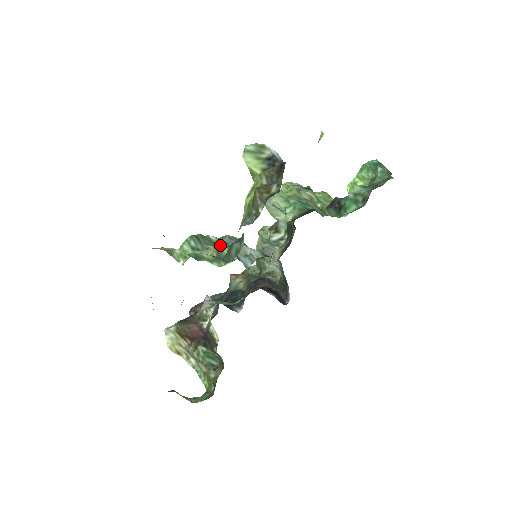
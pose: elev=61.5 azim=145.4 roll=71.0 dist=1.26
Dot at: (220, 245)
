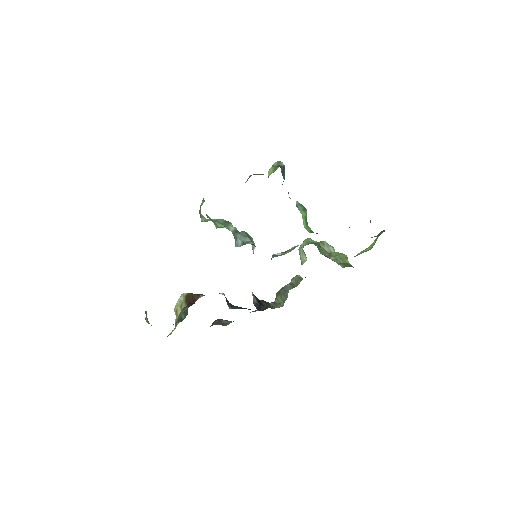
Dot at: occluded
